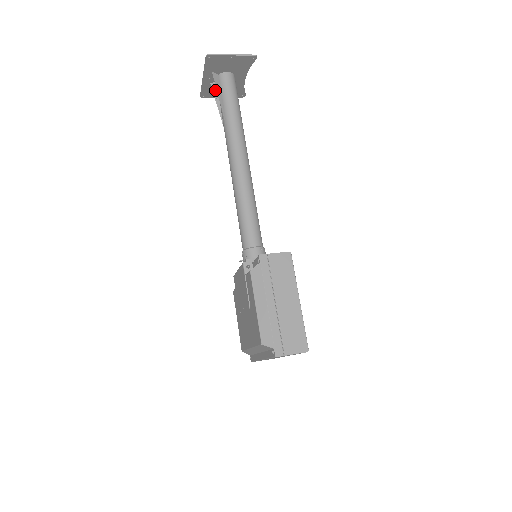
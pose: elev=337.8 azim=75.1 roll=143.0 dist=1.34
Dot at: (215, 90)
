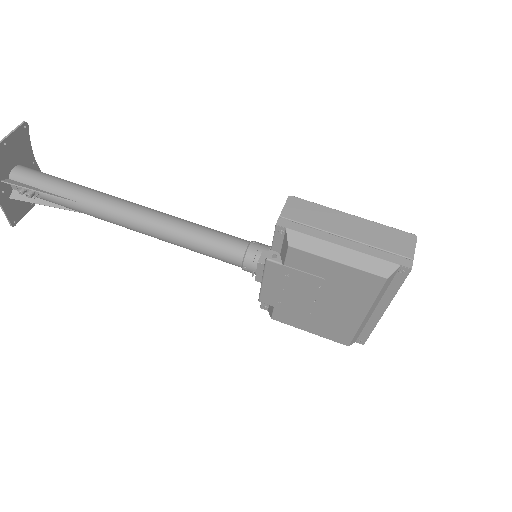
Dot at: (22, 197)
